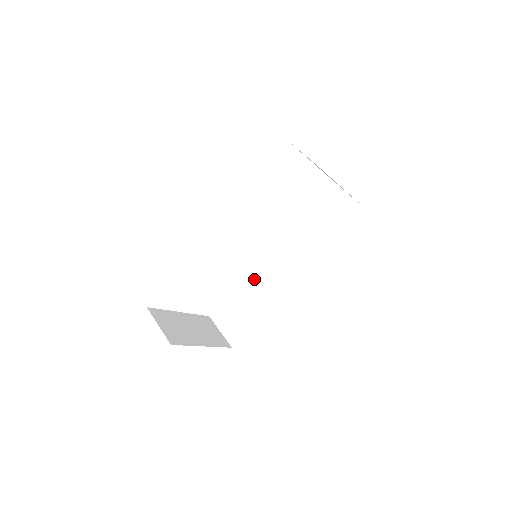
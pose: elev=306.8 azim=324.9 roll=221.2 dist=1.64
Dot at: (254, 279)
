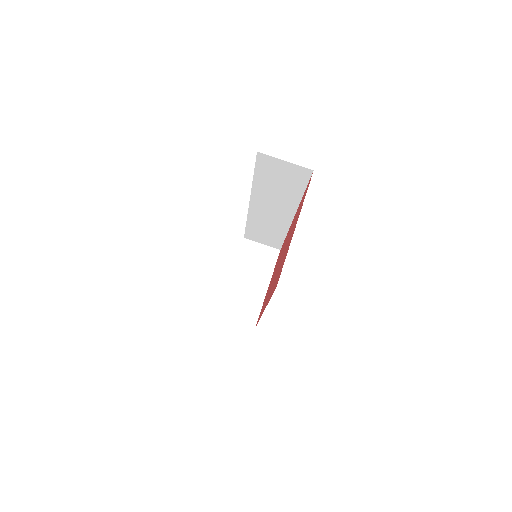
Dot at: (257, 220)
